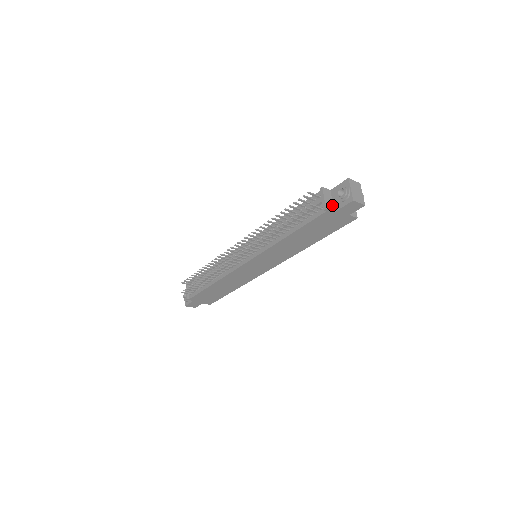
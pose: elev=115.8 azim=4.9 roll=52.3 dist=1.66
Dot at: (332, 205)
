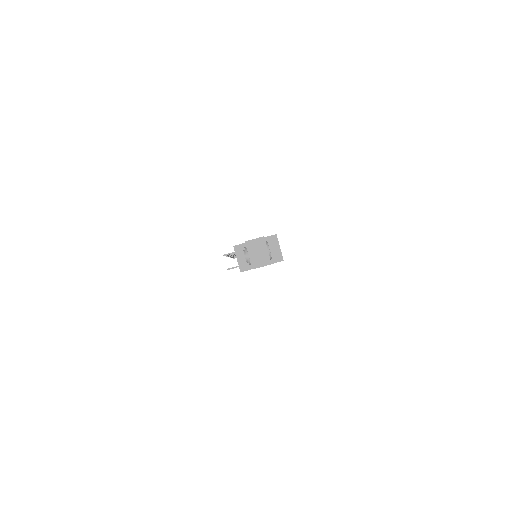
Dot at: occluded
